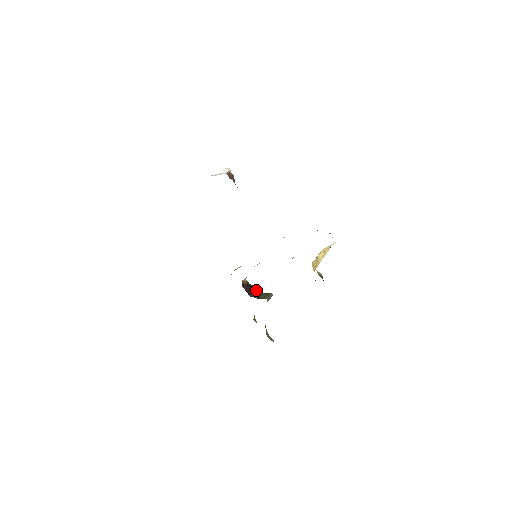
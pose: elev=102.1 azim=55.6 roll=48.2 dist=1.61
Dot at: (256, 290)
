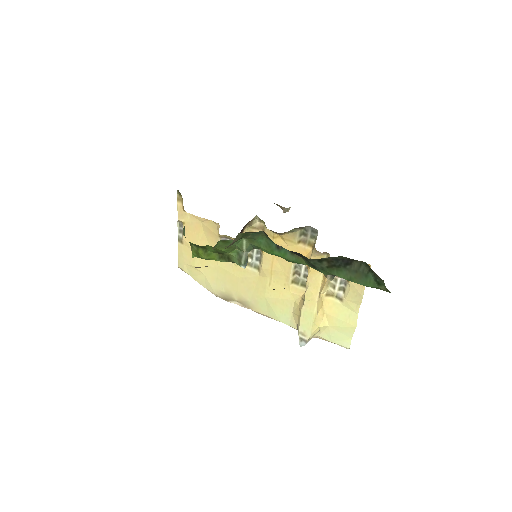
Dot at: occluded
